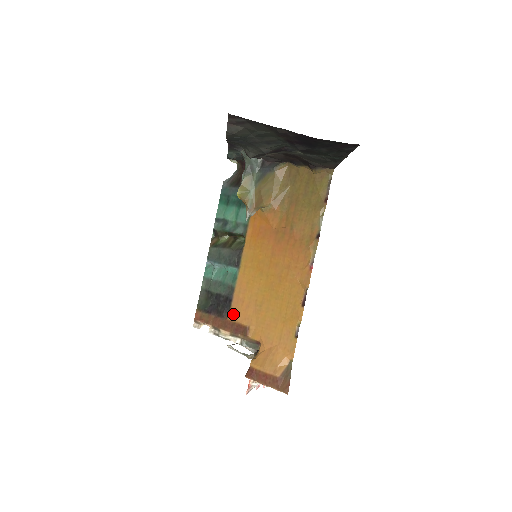
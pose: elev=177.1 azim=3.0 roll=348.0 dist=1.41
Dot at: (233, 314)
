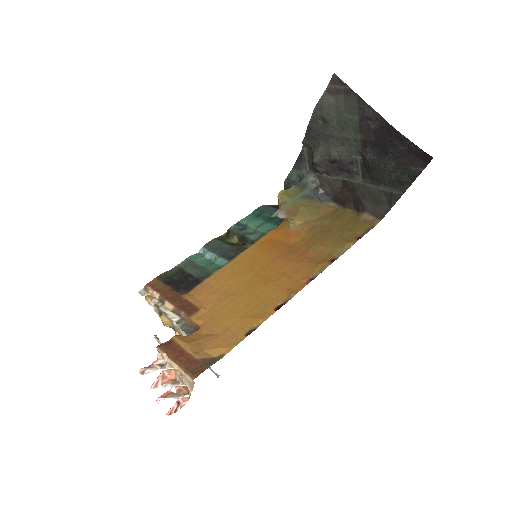
Dot at: (192, 294)
